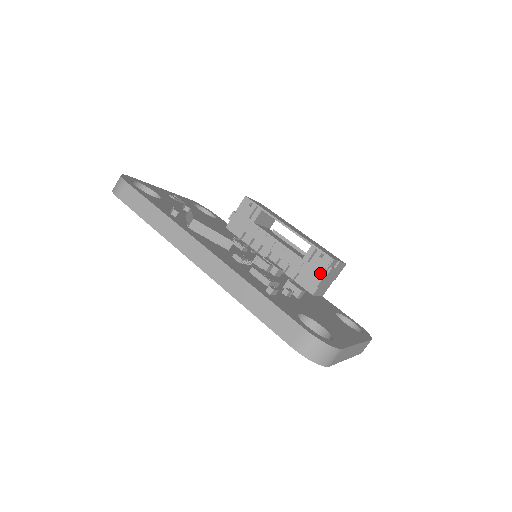
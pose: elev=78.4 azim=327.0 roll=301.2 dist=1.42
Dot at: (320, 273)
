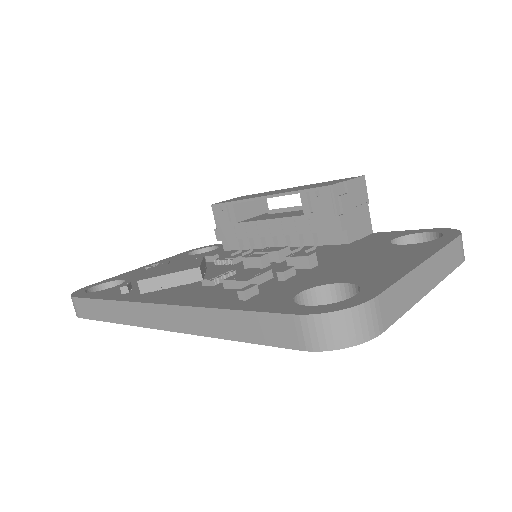
Dot at: (332, 214)
